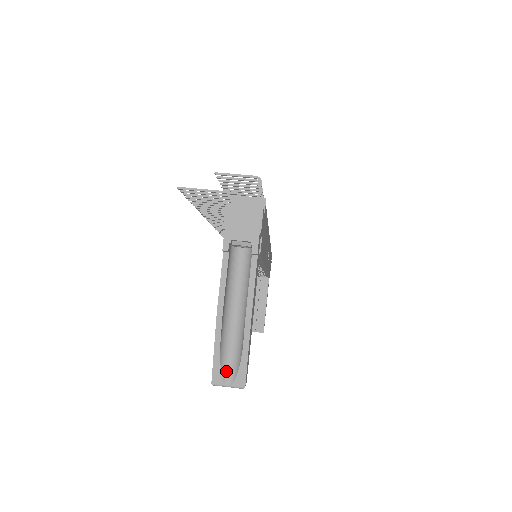
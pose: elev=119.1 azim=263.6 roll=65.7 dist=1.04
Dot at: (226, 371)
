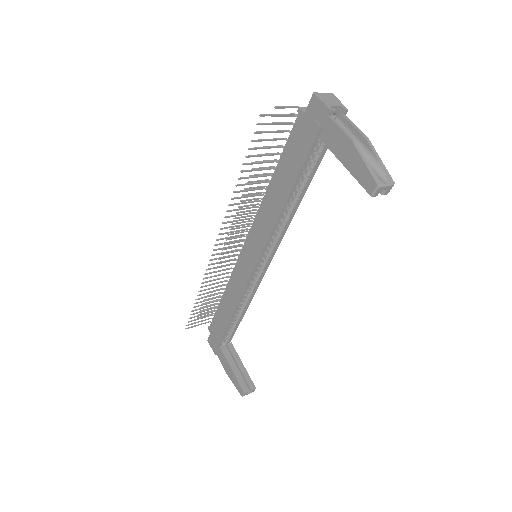
Dot at: (378, 177)
